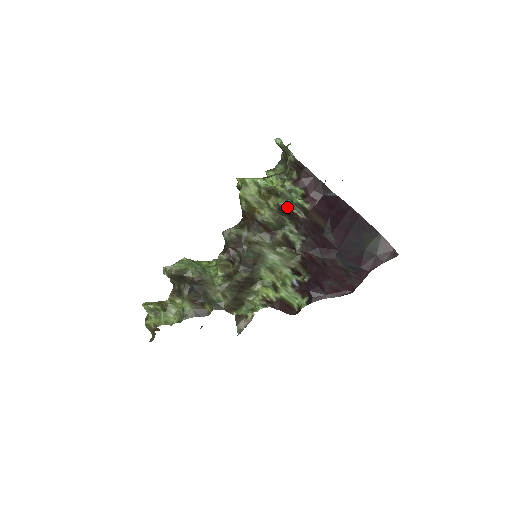
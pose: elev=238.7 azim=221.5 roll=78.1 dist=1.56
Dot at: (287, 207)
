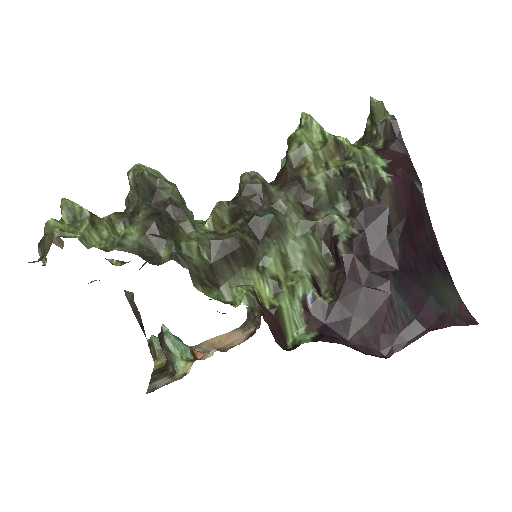
Dot at: (357, 171)
